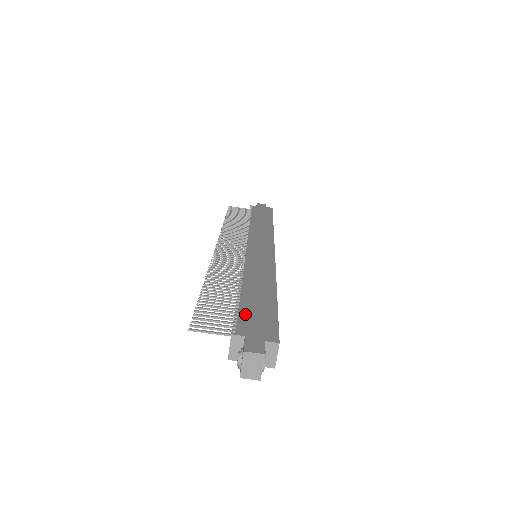
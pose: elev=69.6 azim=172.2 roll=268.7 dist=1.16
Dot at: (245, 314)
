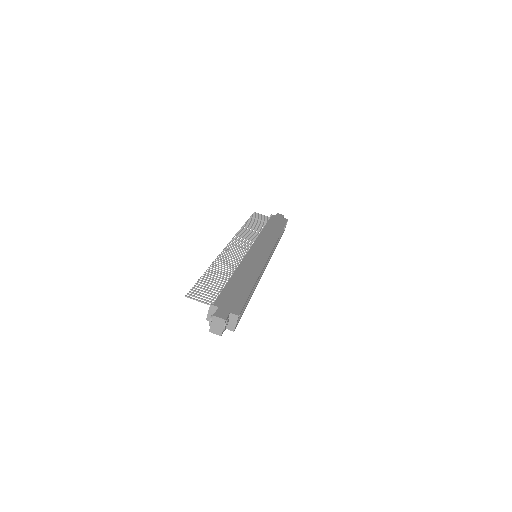
Dot at: (225, 294)
